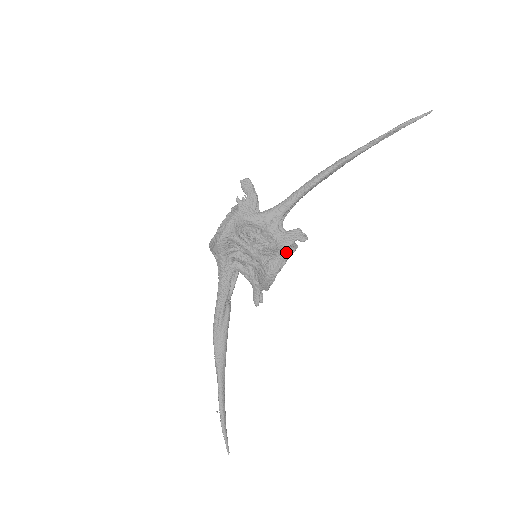
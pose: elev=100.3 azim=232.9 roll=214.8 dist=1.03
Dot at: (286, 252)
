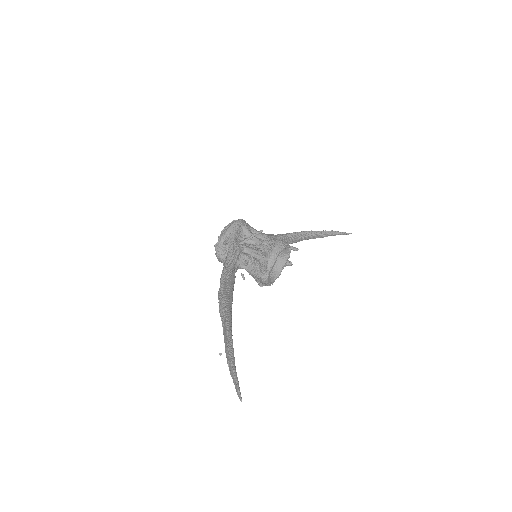
Dot at: occluded
